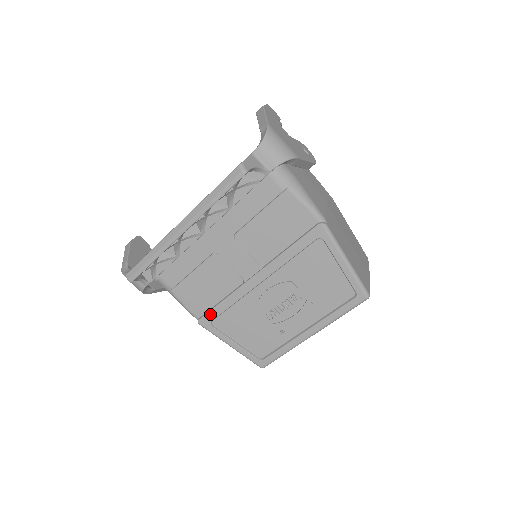
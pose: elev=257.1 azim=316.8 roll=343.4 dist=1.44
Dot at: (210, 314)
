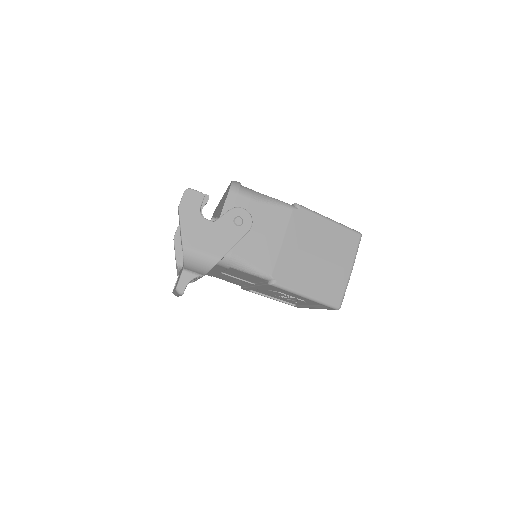
Dot at: occluded
